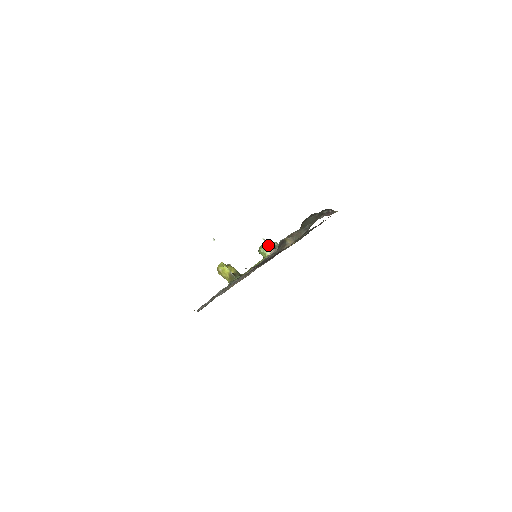
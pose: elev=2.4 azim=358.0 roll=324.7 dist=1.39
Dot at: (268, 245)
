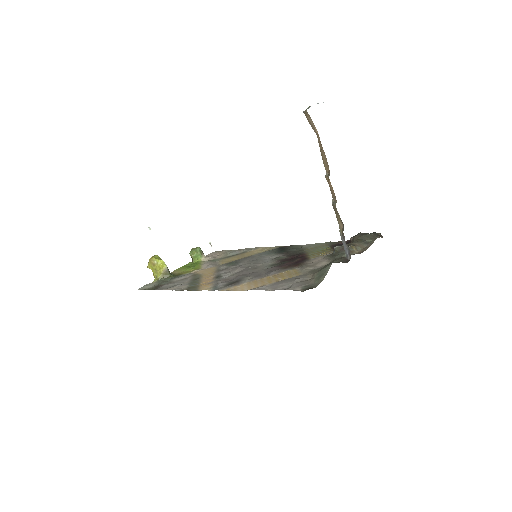
Dot at: (202, 251)
